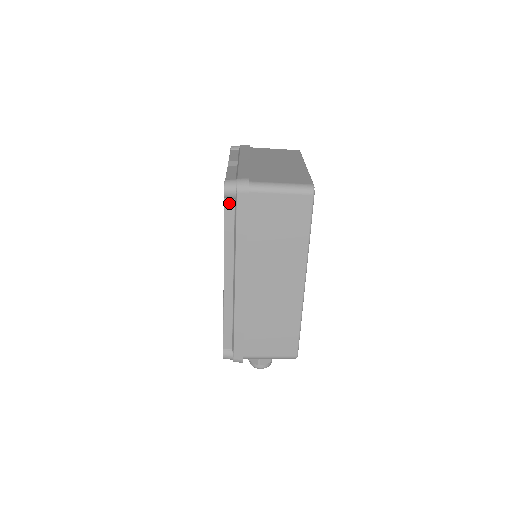
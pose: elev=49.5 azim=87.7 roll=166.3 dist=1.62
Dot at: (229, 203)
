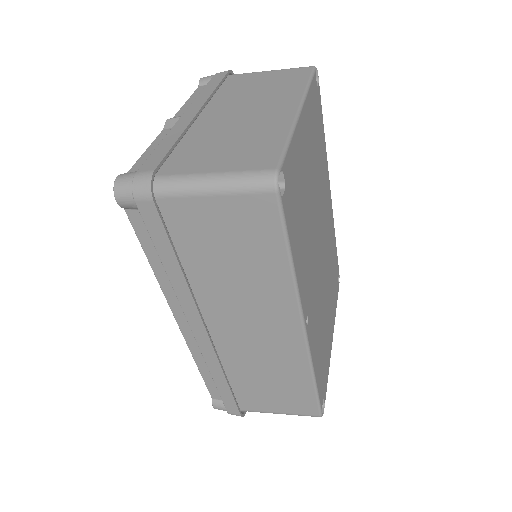
Dot at: (135, 216)
